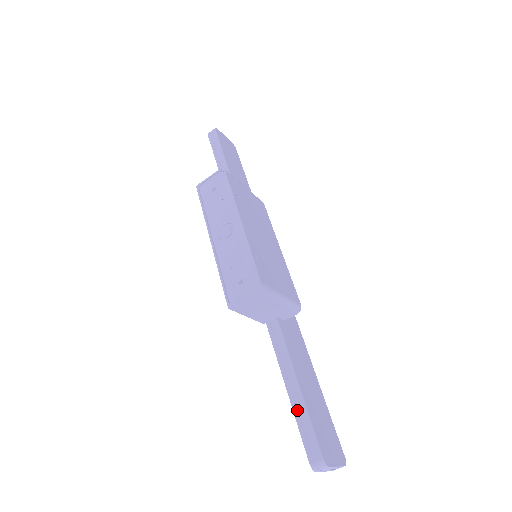
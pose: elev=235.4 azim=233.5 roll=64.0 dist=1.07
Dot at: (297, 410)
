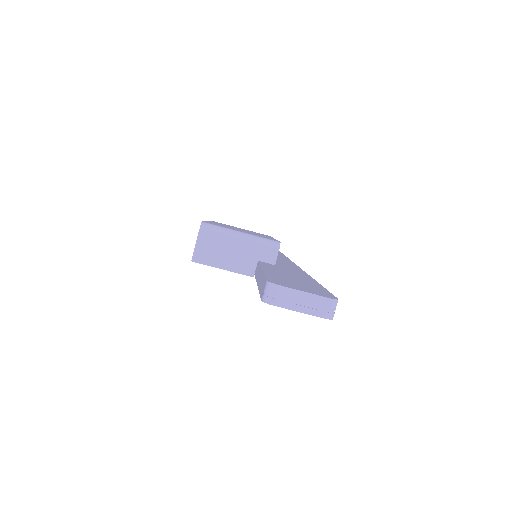
Dot at: (259, 284)
